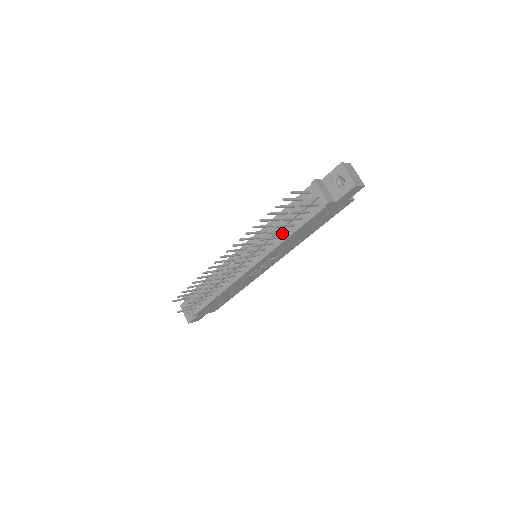
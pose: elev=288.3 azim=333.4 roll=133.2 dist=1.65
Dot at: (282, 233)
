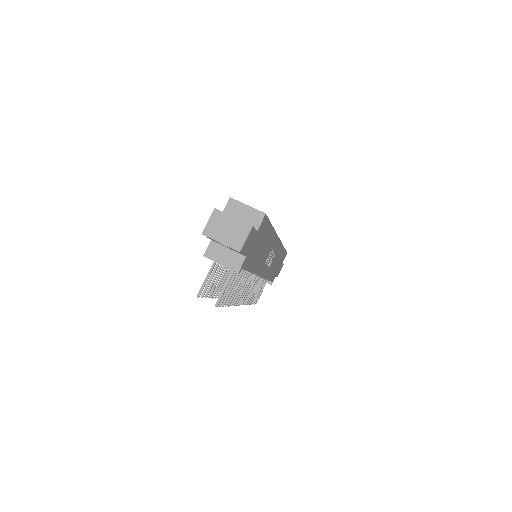
Dot at: occluded
